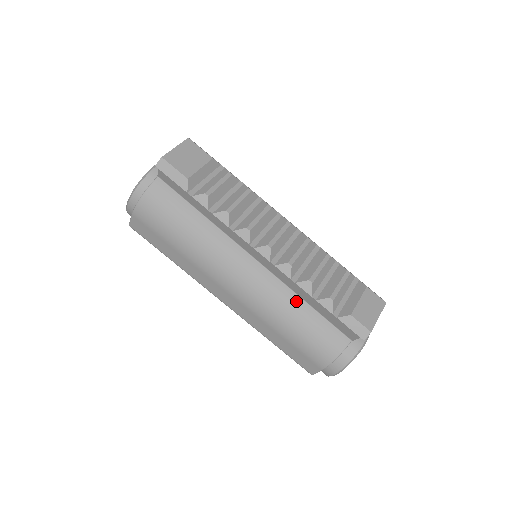
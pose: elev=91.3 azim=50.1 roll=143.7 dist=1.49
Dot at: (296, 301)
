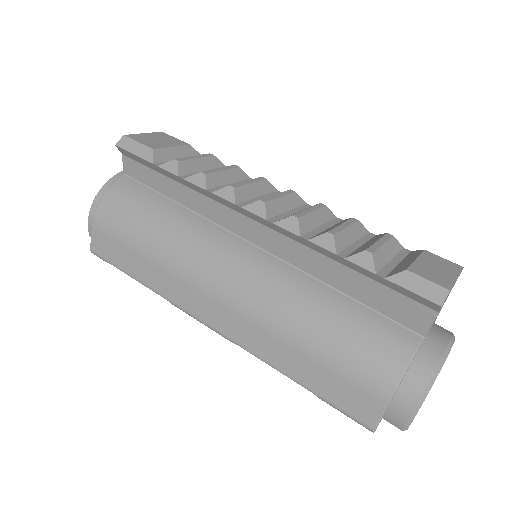
Dot at: (318, 288)
